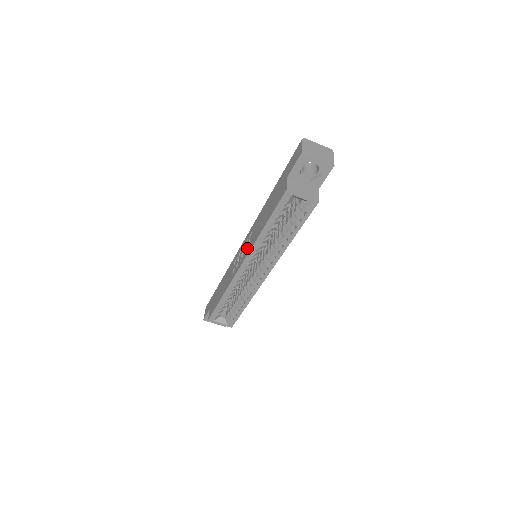
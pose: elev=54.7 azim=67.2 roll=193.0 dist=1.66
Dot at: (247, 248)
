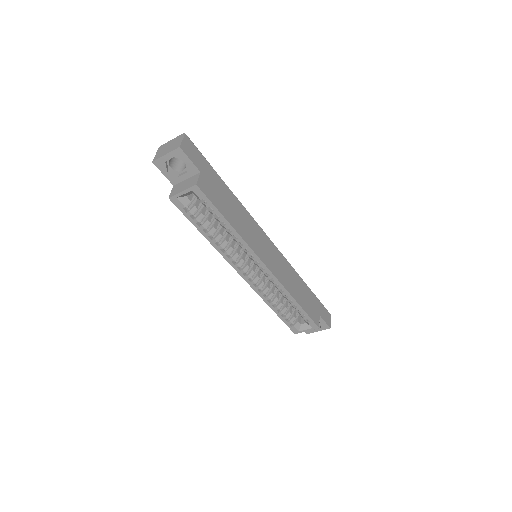
Dot at: occluded
